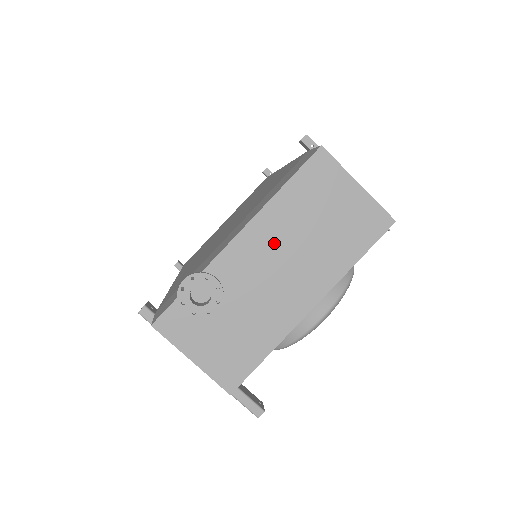
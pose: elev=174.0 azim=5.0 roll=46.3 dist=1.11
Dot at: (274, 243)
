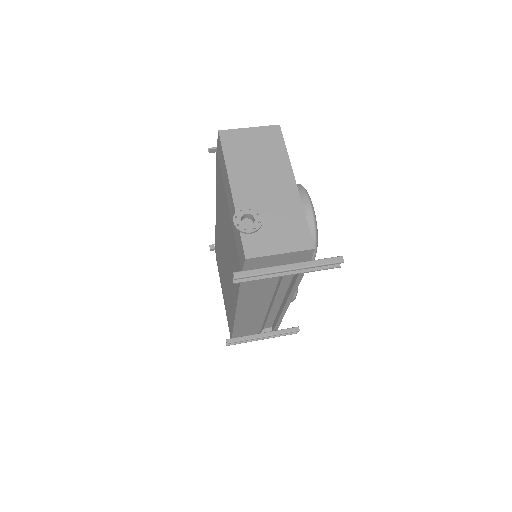
Dot at: (248, 177)
